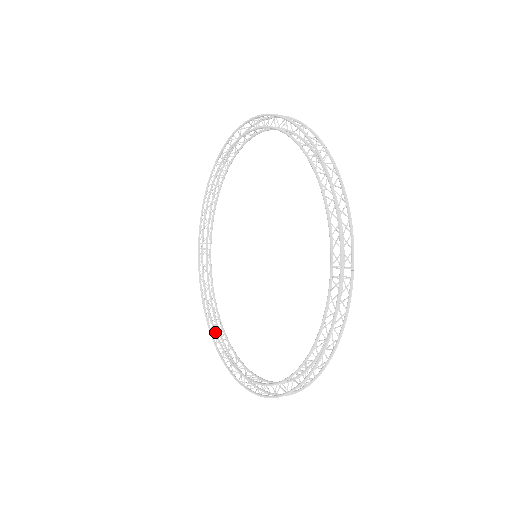
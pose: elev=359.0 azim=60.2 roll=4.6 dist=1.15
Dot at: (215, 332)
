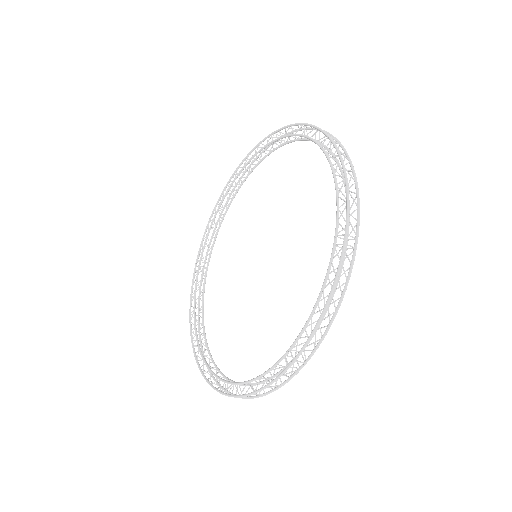
Dot at: (198, 344)
